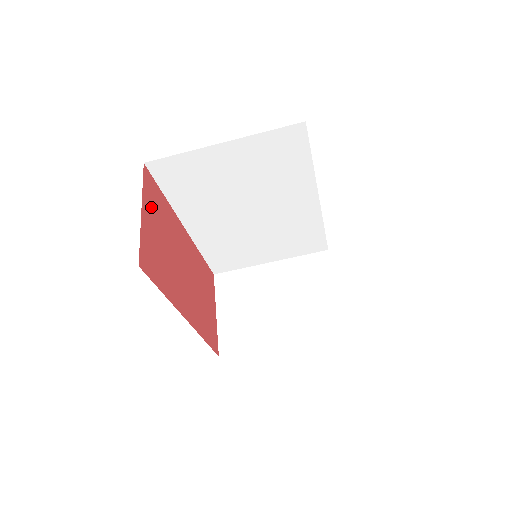
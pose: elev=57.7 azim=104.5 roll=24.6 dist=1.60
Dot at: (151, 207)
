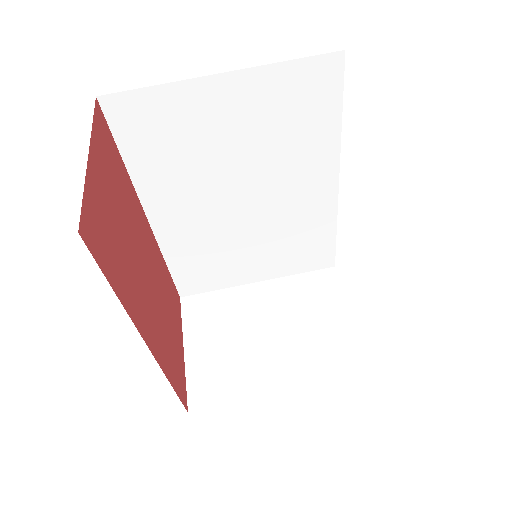
Dot at: (104, 161)
